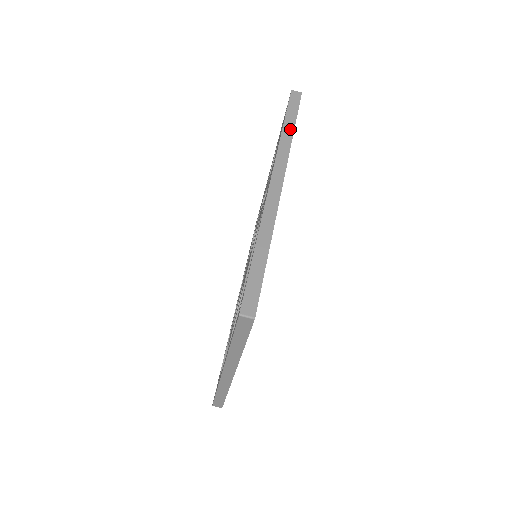
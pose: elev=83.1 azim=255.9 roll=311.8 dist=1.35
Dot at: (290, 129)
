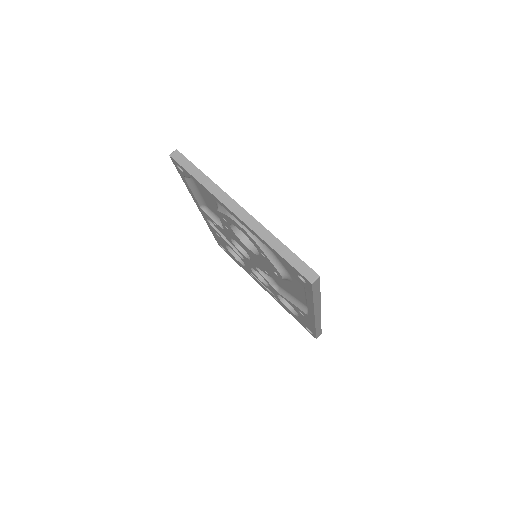
Dot at: occluded
